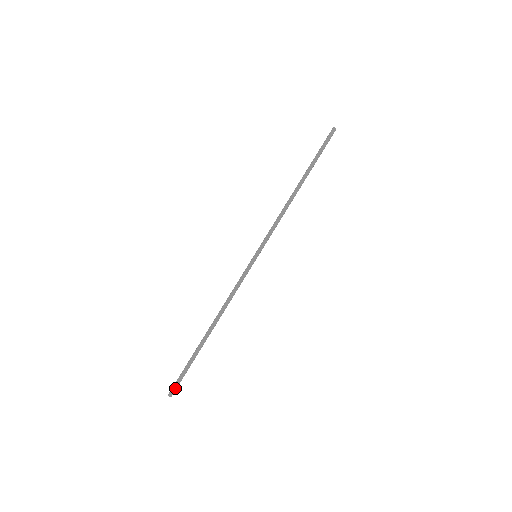
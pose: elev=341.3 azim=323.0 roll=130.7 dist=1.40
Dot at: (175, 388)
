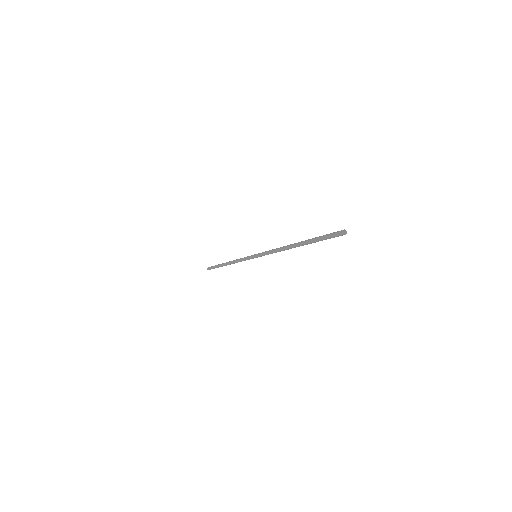
Dot at: (210, 269)
